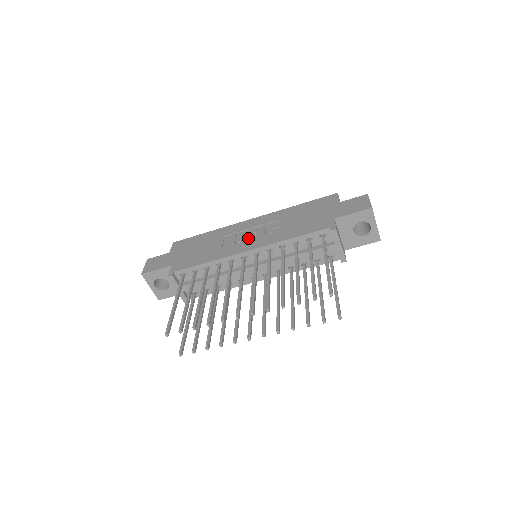
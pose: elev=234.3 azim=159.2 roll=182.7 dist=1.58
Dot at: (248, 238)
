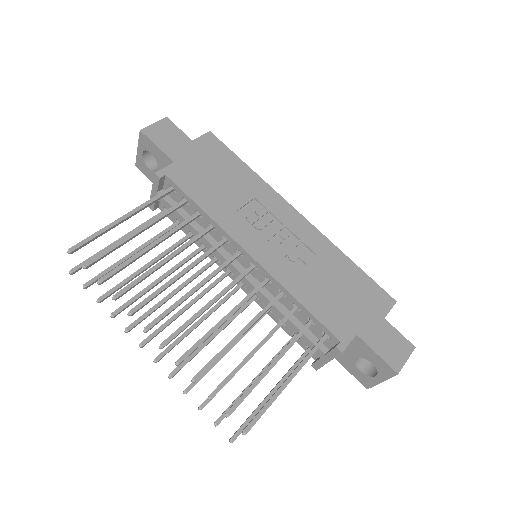
Dot at: (268, 236)
